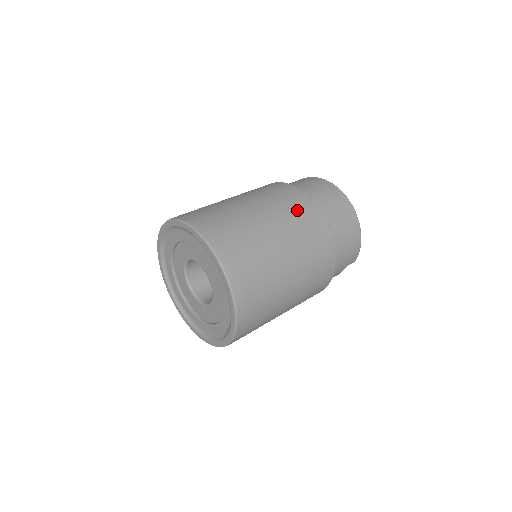
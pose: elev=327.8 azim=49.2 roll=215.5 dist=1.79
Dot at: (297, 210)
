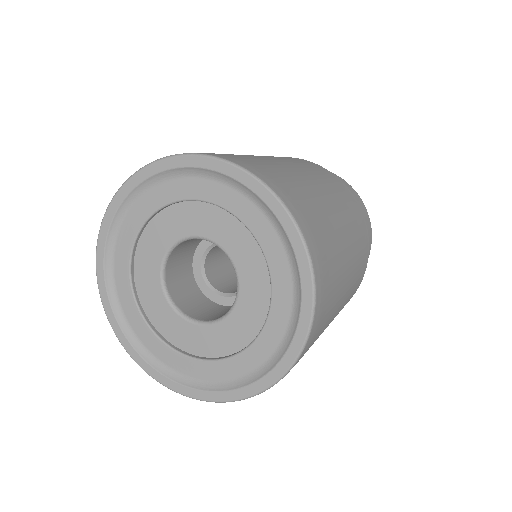
Dot at: (329, 179)
